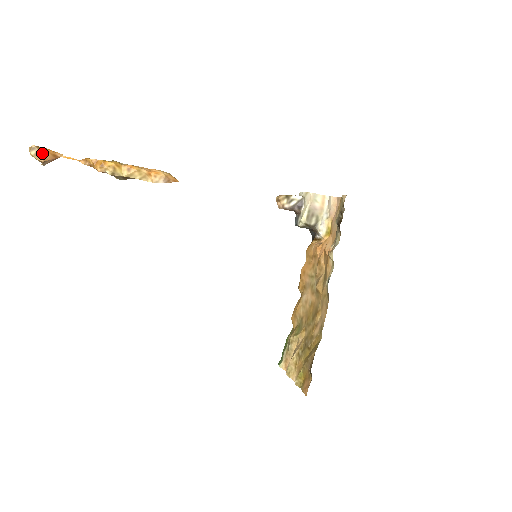
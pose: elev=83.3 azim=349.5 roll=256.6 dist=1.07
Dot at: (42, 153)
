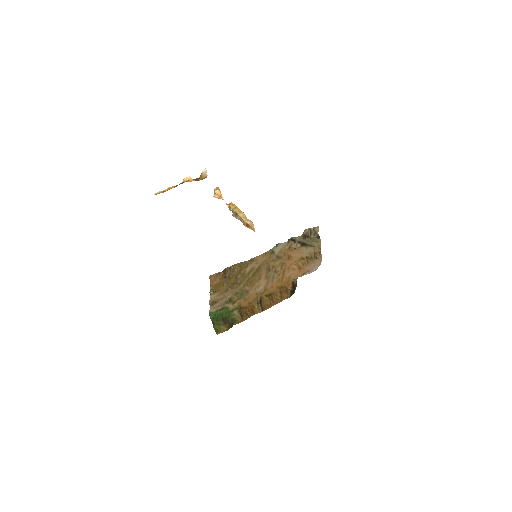
Dot at: (218, 190)
